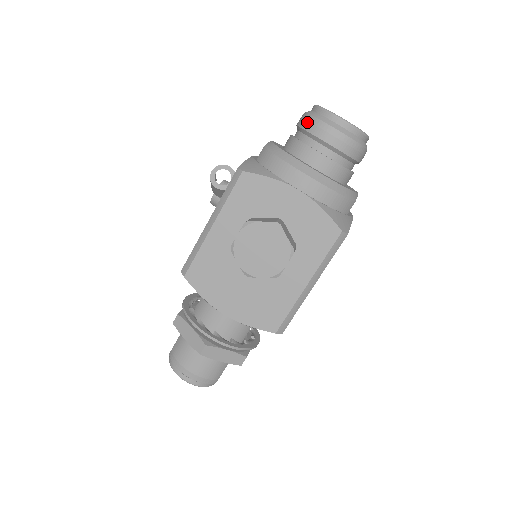
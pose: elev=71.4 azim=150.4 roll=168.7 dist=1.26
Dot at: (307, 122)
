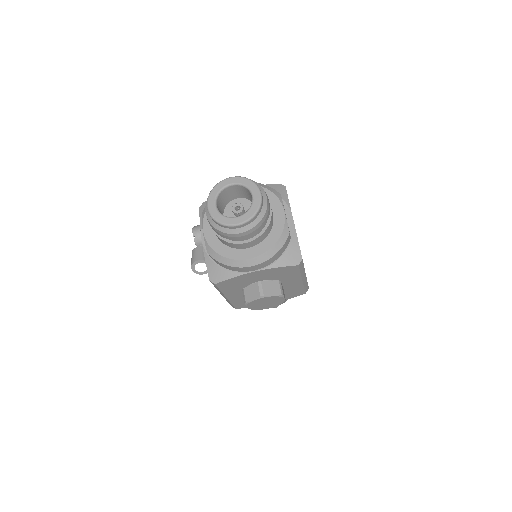
Dot at: (218, 233)
